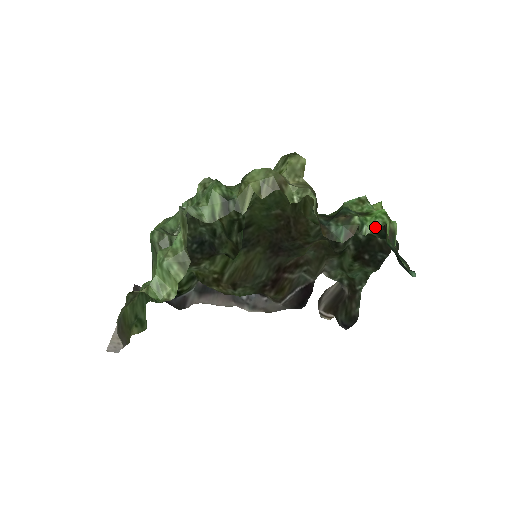
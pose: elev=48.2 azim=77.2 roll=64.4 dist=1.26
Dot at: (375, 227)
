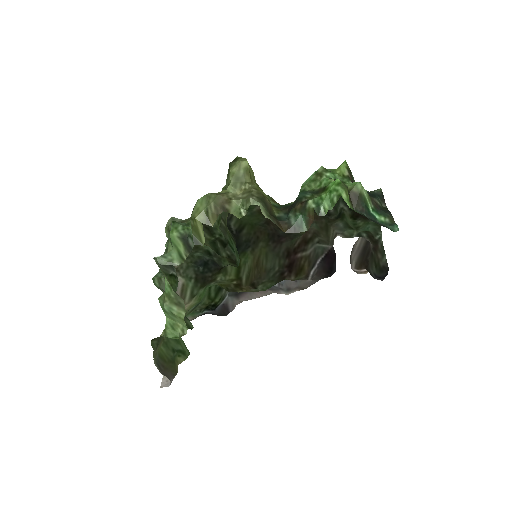
Dot at: (332, 203)
